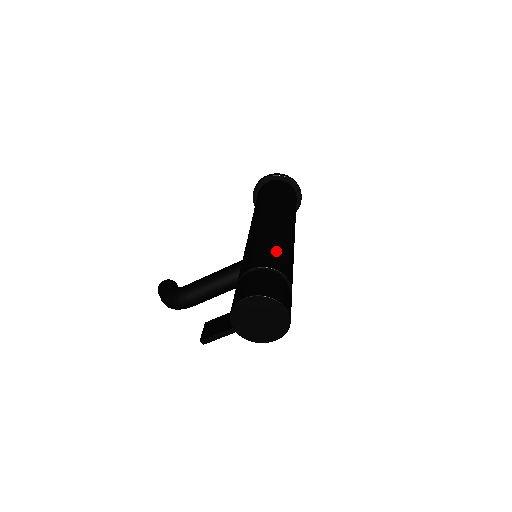
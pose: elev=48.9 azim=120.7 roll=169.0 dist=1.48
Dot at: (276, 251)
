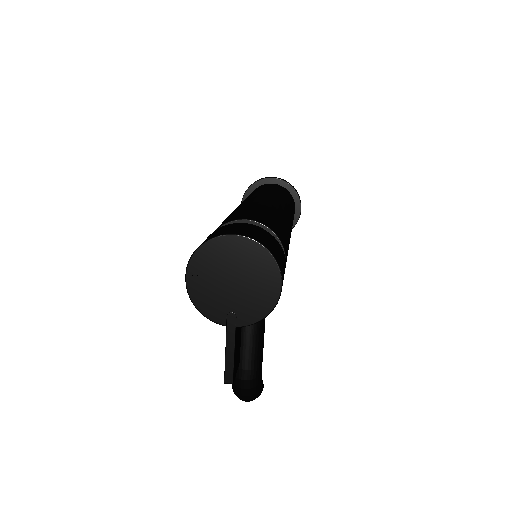
Dot at: (227, 218)
